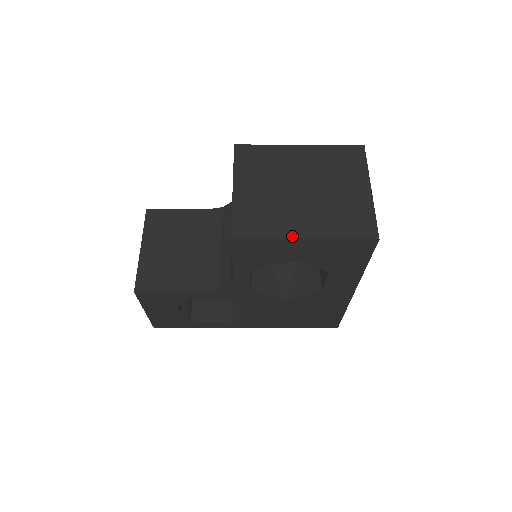
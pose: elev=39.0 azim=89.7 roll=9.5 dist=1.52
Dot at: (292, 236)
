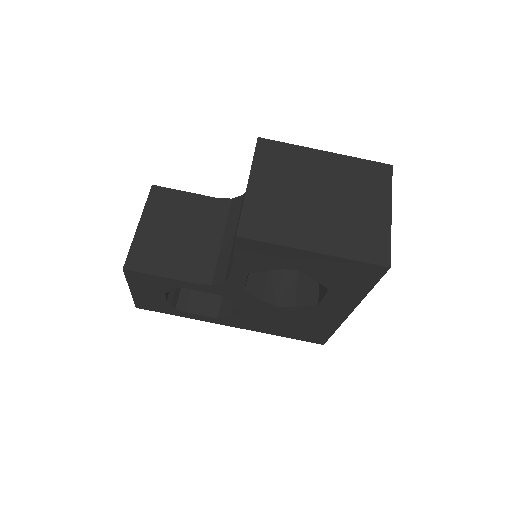
Dot at: (300, 246)
